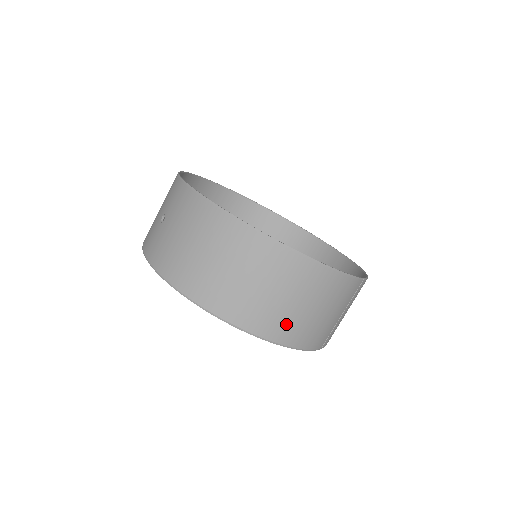
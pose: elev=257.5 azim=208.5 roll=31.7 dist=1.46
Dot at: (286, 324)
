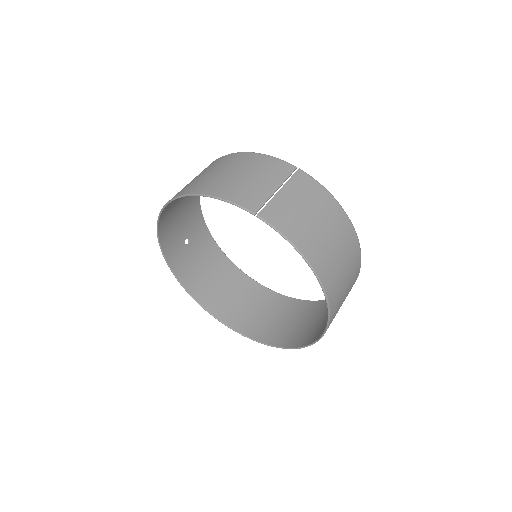
Dot at: (207, 183)
